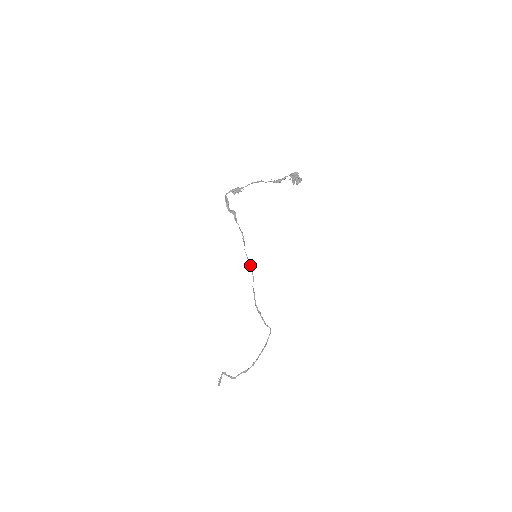
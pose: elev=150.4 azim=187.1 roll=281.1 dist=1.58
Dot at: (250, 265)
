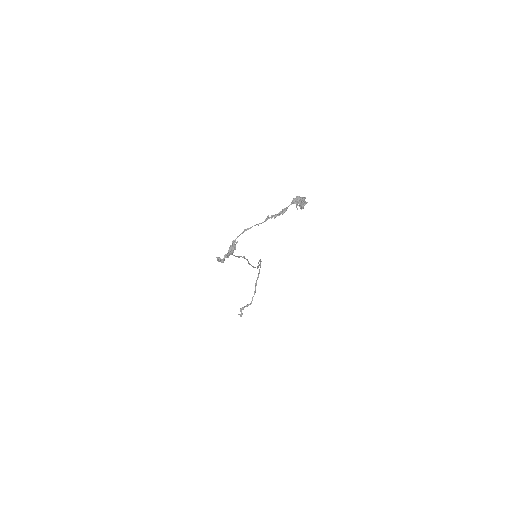
Dot at: occluded
